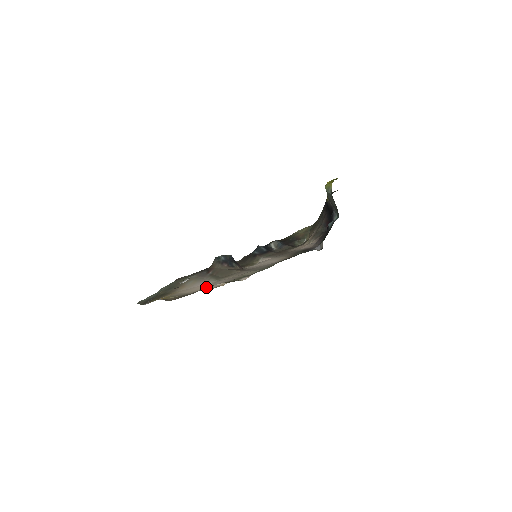
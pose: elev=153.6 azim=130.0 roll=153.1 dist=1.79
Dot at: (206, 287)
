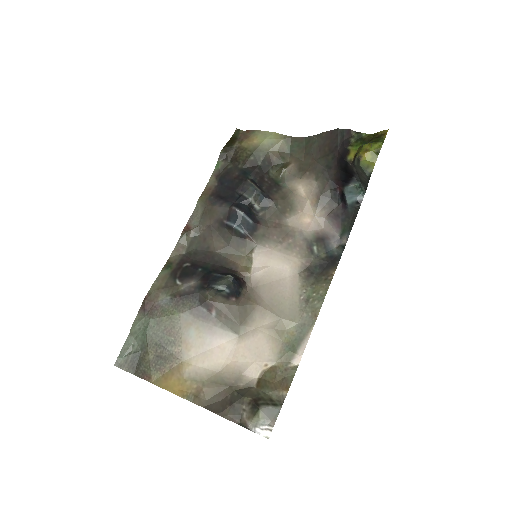
Dot at: (236, 360)
